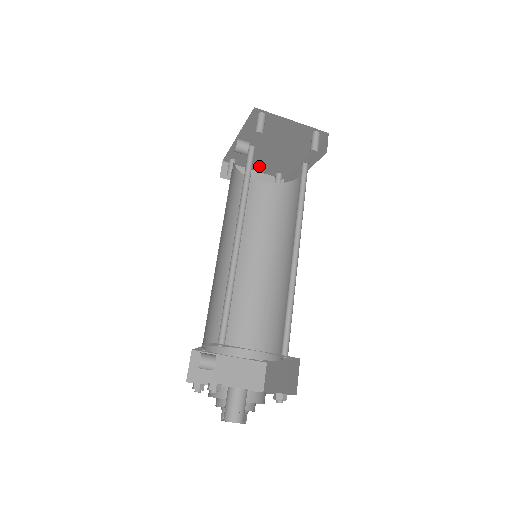
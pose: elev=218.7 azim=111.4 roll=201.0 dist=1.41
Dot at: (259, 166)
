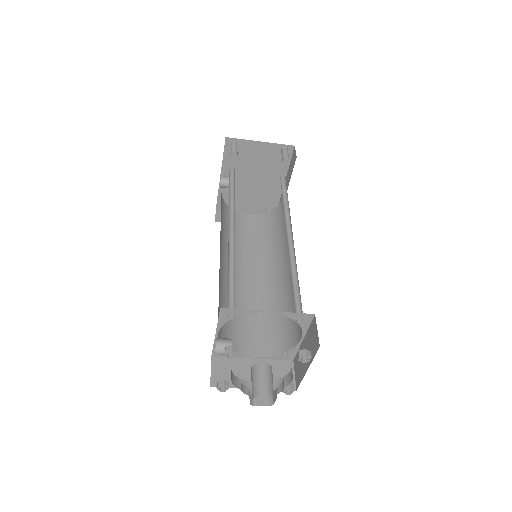
Dot at: (249, 206)
